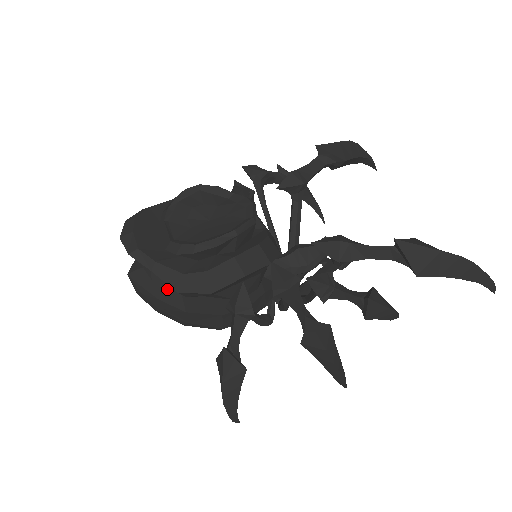
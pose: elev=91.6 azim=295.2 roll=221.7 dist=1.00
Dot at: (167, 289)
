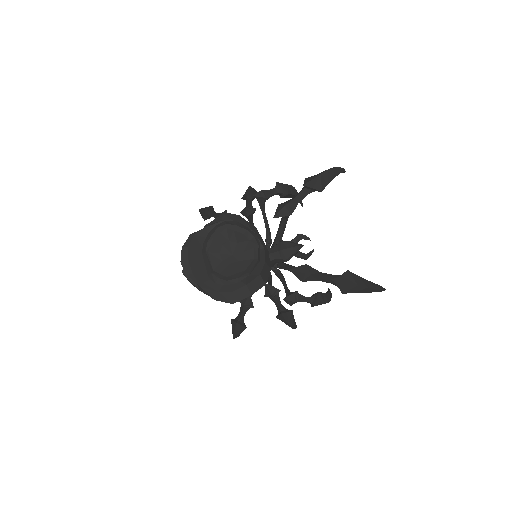
Dot at: occluded
